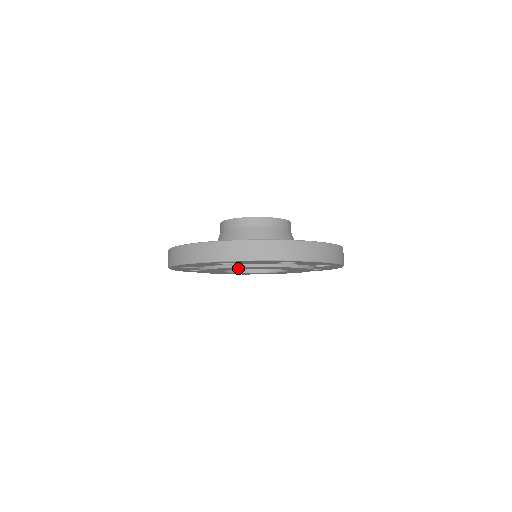
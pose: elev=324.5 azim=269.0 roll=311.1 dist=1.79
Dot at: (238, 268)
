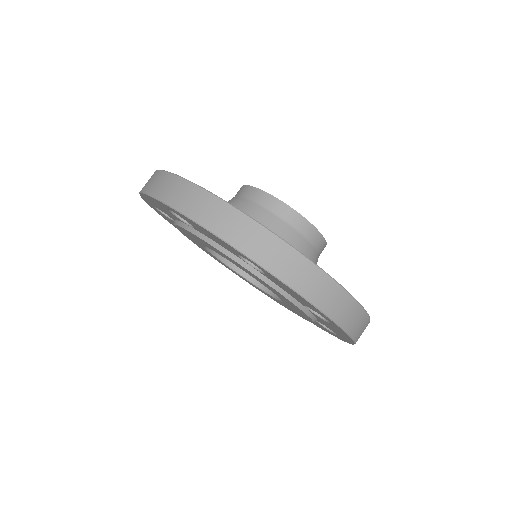
Dot at: occluded
